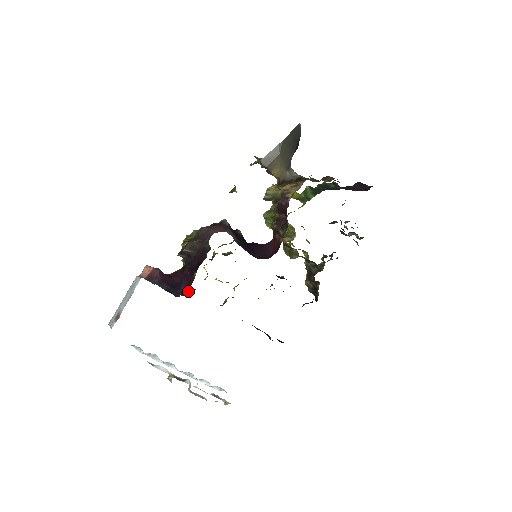
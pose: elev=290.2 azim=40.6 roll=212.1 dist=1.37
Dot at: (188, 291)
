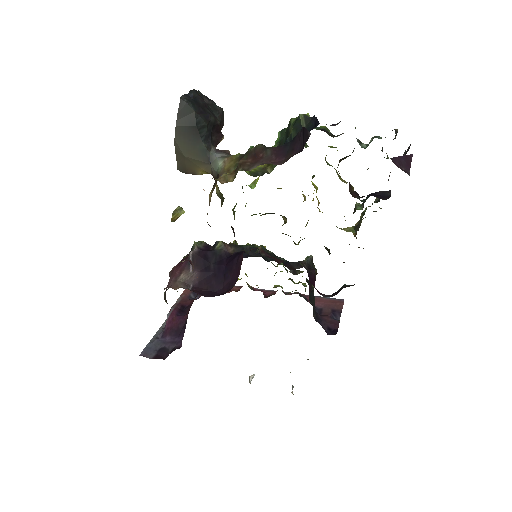
Dot at: (180, 343)
